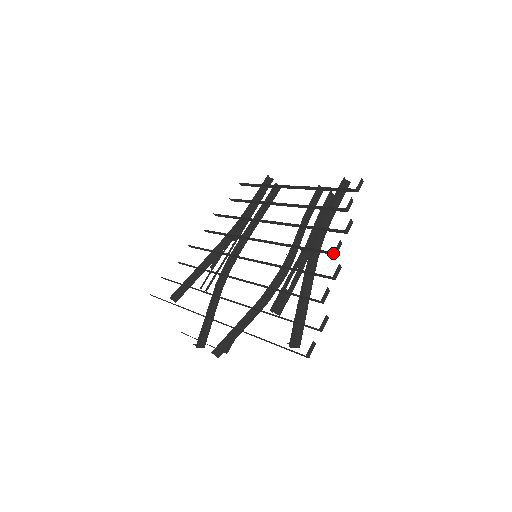
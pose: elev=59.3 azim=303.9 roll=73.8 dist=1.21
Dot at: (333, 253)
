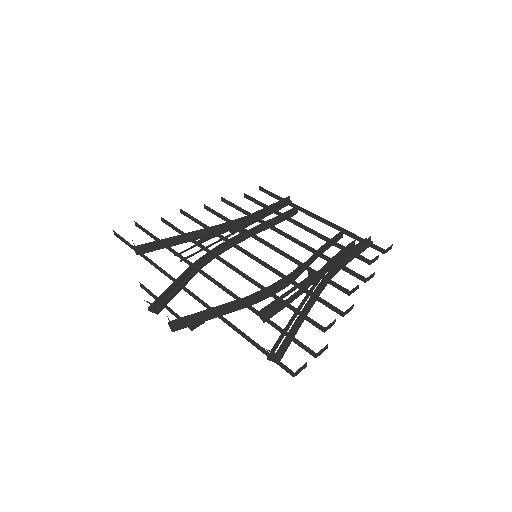
Dot at: (348, 292)
